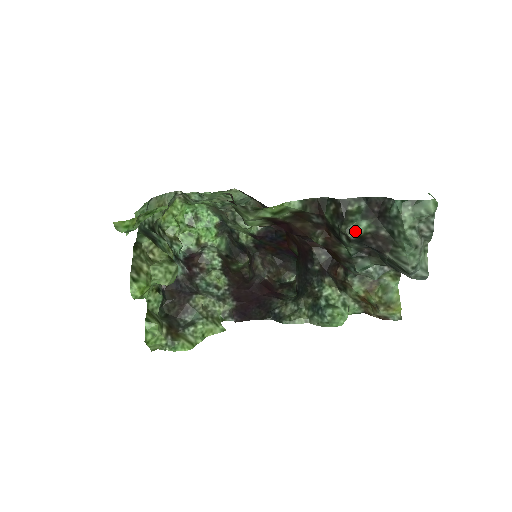
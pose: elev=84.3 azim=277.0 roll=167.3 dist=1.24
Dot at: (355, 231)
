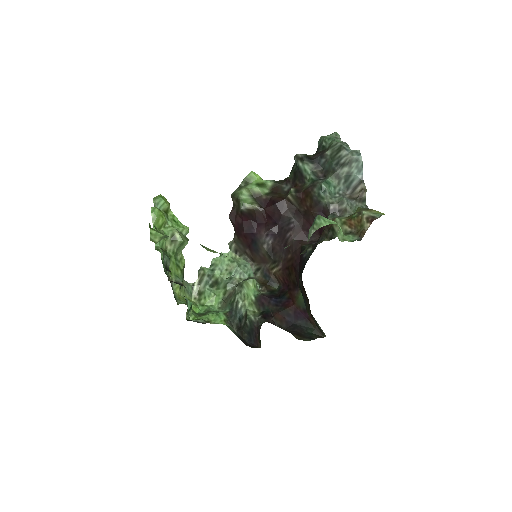
Dot at: (303, 154)
